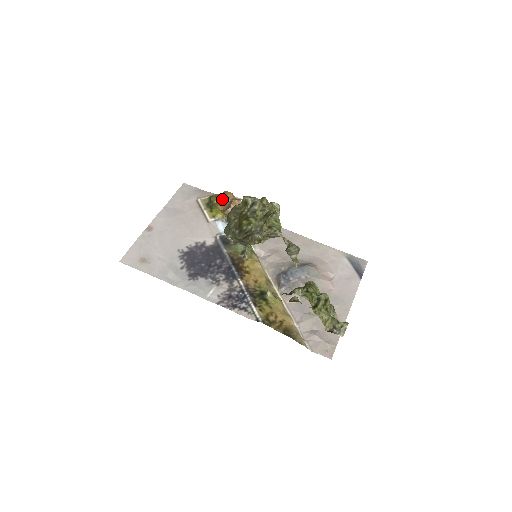
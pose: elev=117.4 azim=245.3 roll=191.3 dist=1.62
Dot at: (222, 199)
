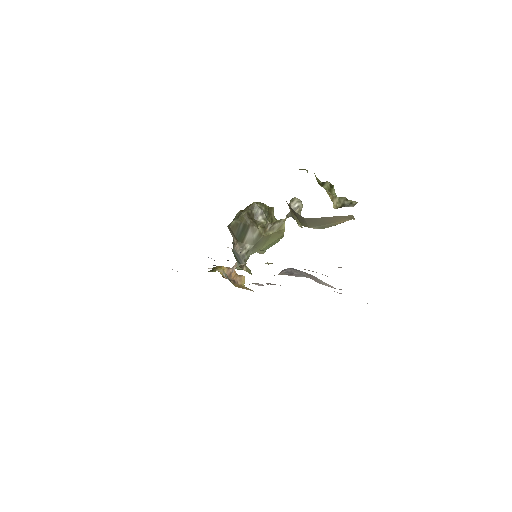
Dot at: (225, 267)
